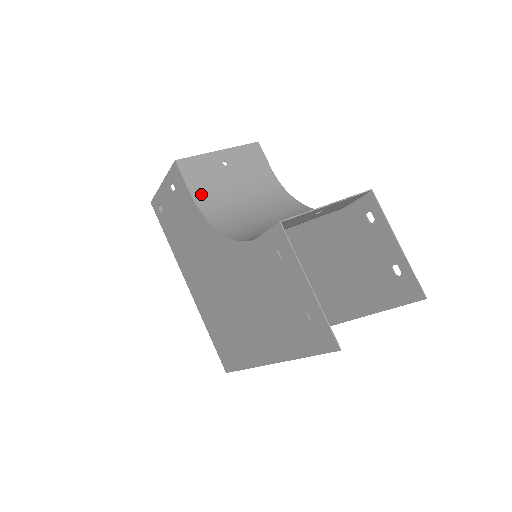
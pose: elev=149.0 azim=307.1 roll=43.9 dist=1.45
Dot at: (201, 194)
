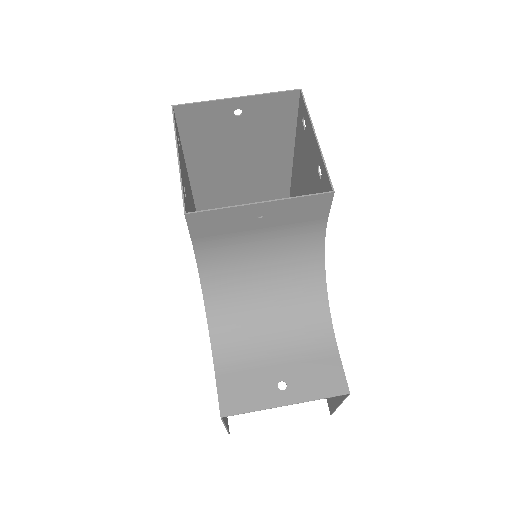
Dot at: (206, 243)
